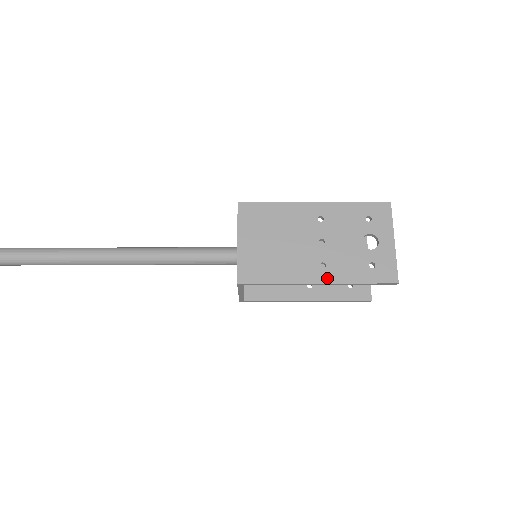
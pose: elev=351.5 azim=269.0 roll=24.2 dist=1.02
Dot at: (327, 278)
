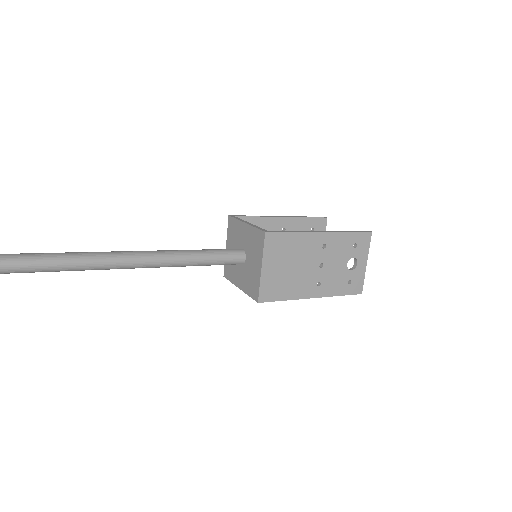
Dot at: (320, 294)
